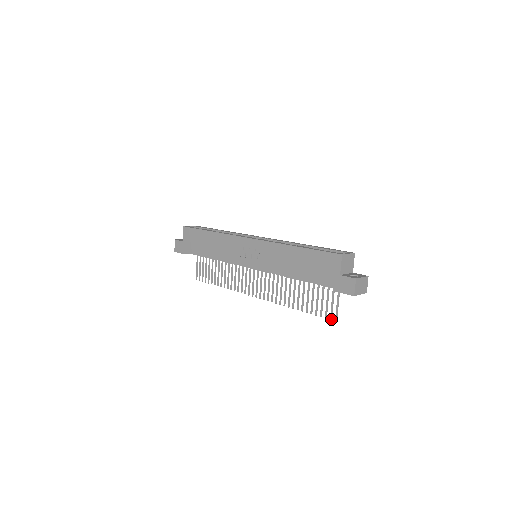
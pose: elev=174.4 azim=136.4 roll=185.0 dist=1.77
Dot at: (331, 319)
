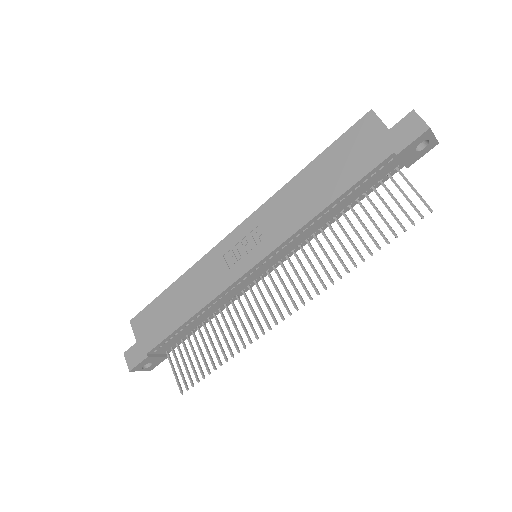
Dot at: (422, 216)
